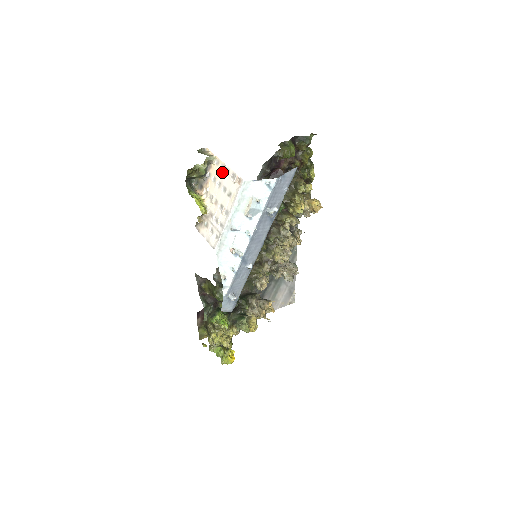
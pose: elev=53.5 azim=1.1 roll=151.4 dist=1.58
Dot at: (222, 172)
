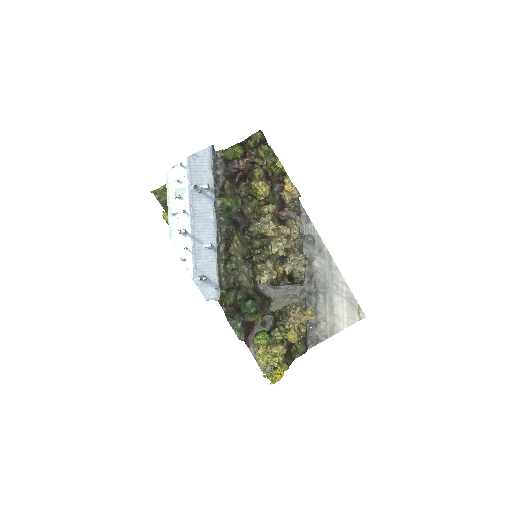
Dot at: occluded
